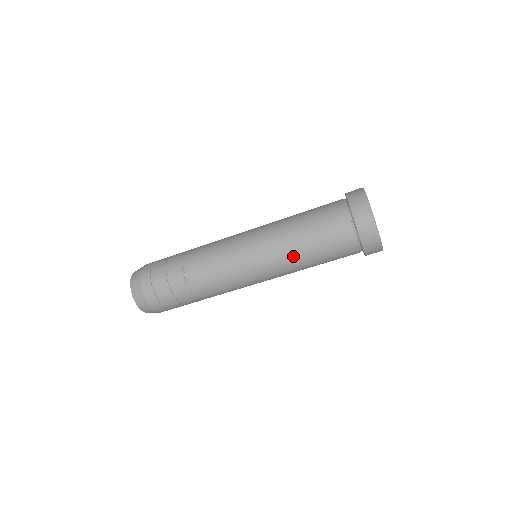
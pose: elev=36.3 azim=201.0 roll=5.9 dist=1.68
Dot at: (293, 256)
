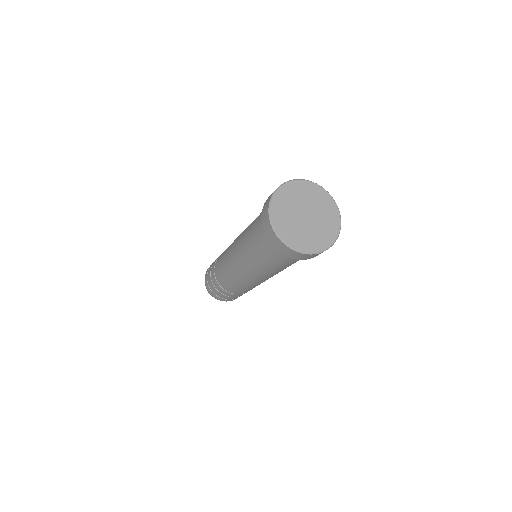
Dot at: (262, 270)
